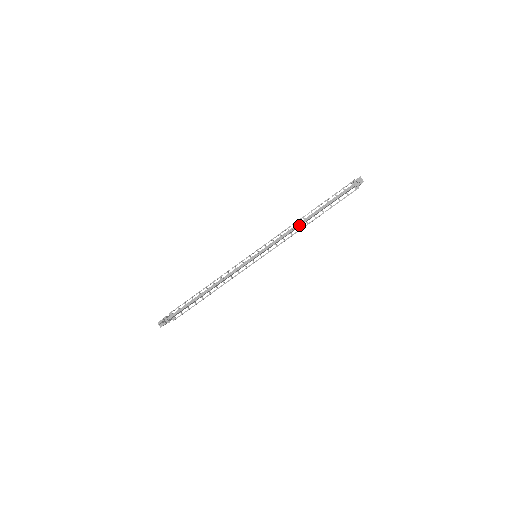
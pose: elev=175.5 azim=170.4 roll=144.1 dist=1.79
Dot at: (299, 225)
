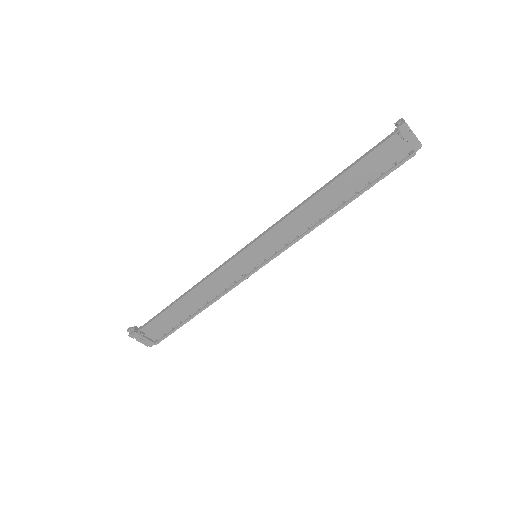
Dot at: (307, 200)
